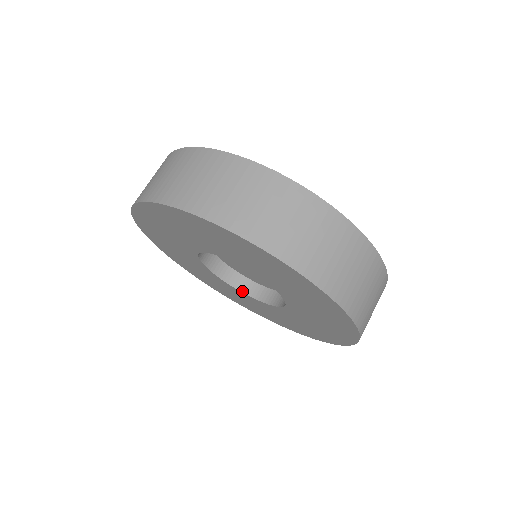
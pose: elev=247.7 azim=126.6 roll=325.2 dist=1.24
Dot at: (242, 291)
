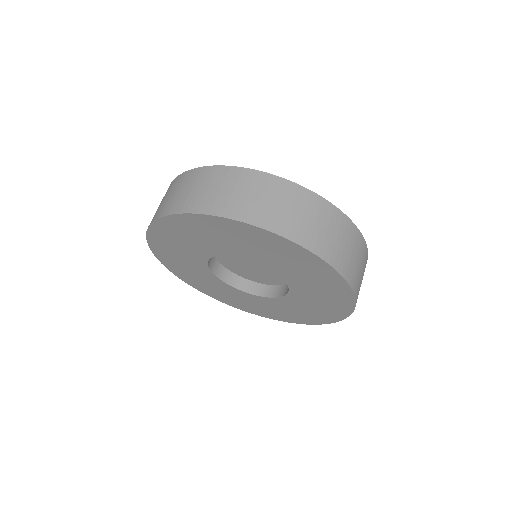
Dot at: (244, 291)
